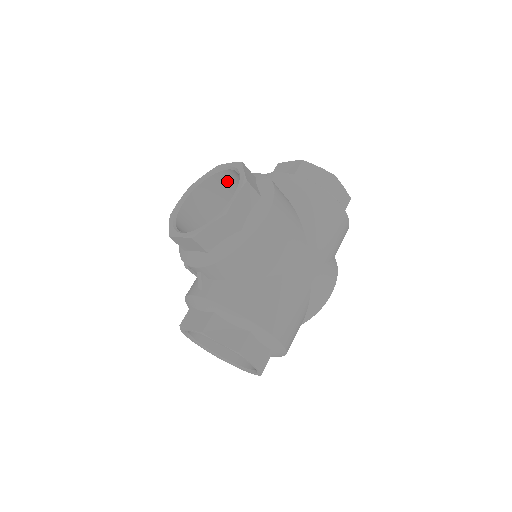
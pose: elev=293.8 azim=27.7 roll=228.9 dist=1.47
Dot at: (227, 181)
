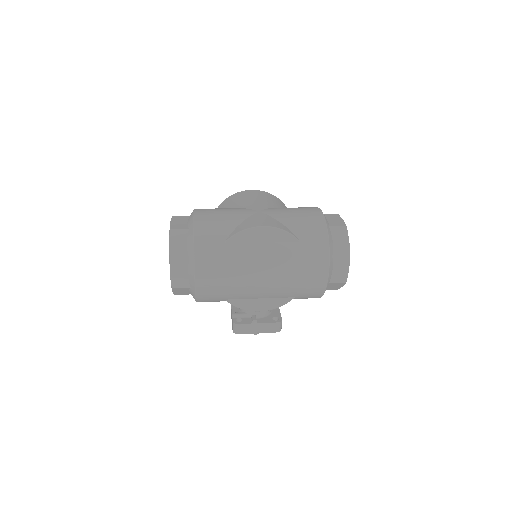
Dot at: occluded
